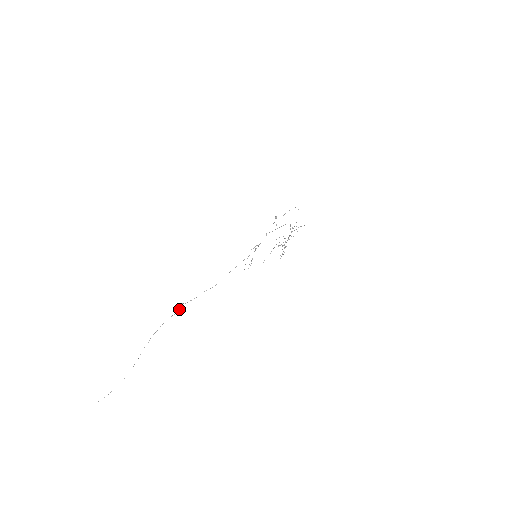
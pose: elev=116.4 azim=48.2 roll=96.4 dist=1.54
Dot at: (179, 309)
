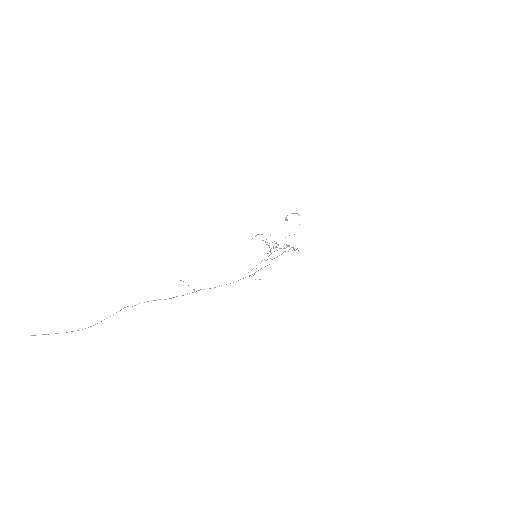
Dot at: (187, 294)
